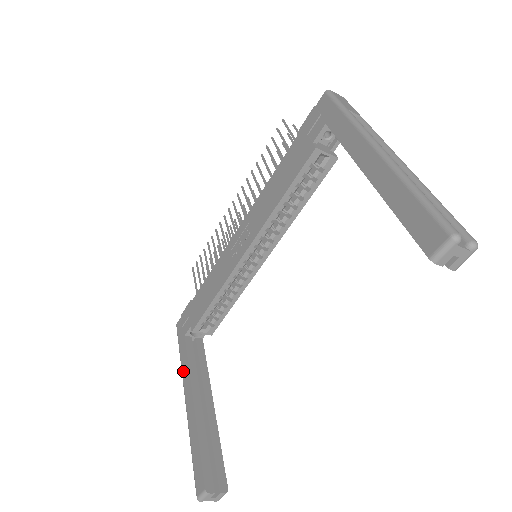
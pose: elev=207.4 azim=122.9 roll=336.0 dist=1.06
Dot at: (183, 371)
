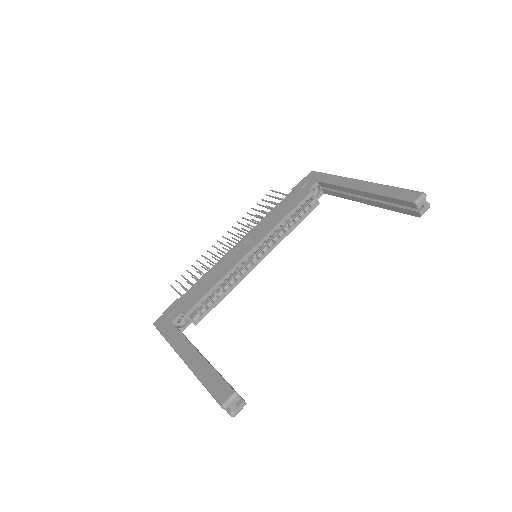
Dot at: (175, 342)
